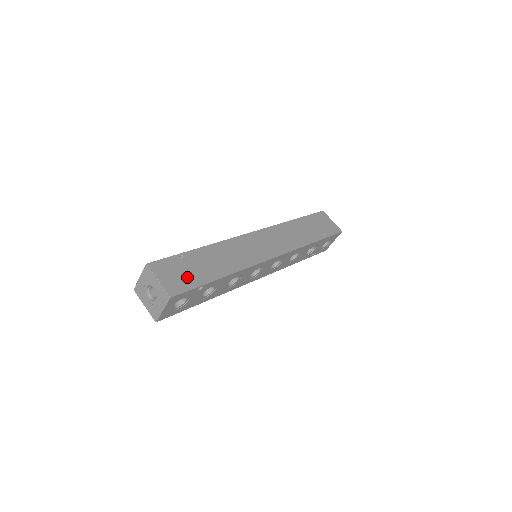
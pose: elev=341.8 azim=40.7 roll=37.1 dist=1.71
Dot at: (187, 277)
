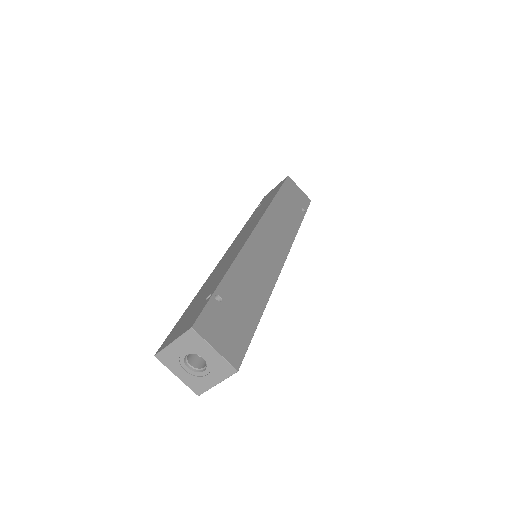
Dot at: (237, 328)
